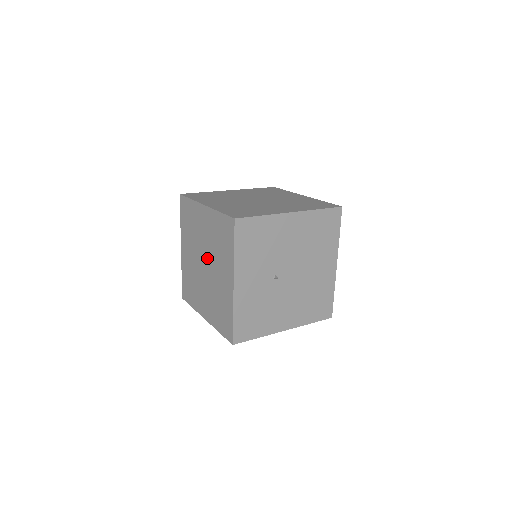
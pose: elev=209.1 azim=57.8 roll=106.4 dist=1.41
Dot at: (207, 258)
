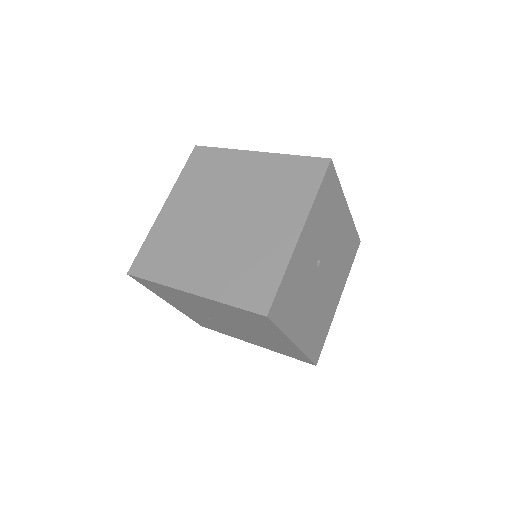
Dot at: (238, 209)
